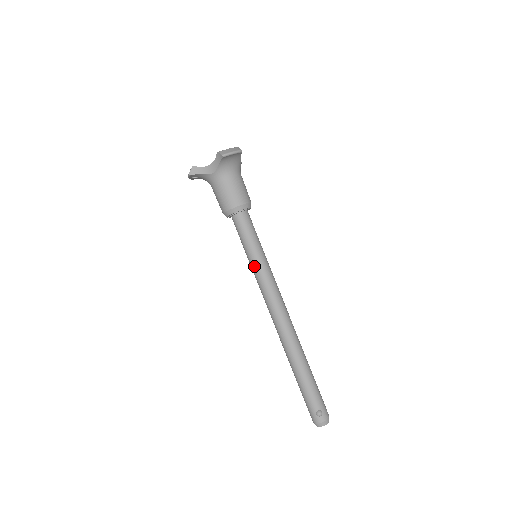
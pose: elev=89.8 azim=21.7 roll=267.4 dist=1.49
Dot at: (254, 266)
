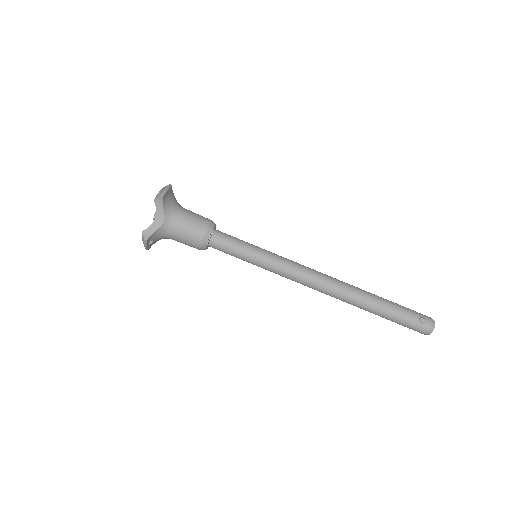
Dot at: (263, 262)
